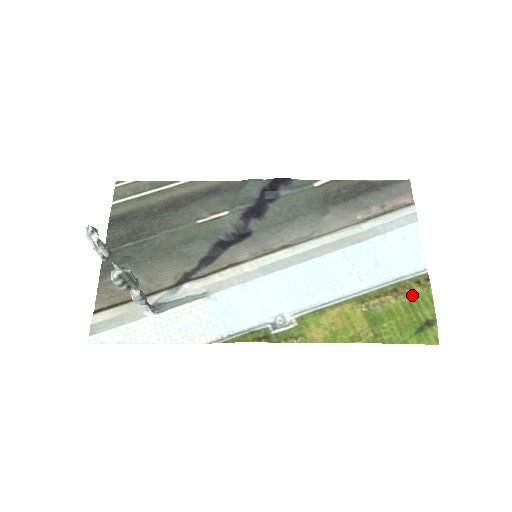
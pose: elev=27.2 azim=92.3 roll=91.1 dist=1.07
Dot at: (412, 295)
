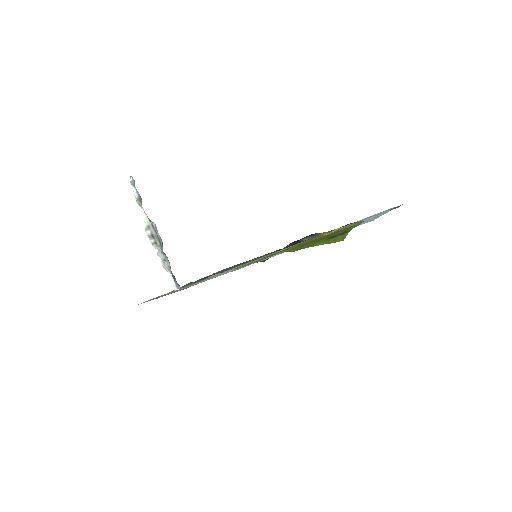
Dot at: (343, 229)
